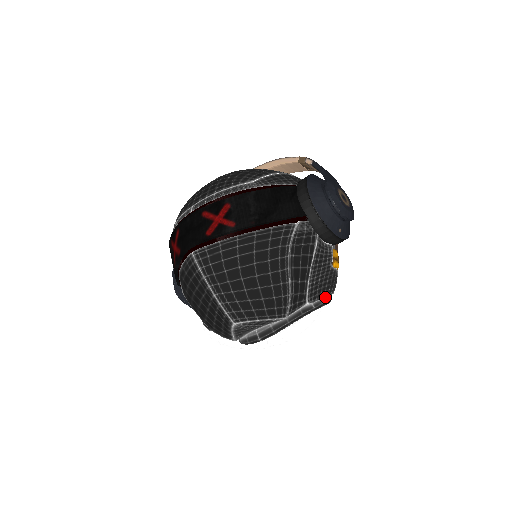
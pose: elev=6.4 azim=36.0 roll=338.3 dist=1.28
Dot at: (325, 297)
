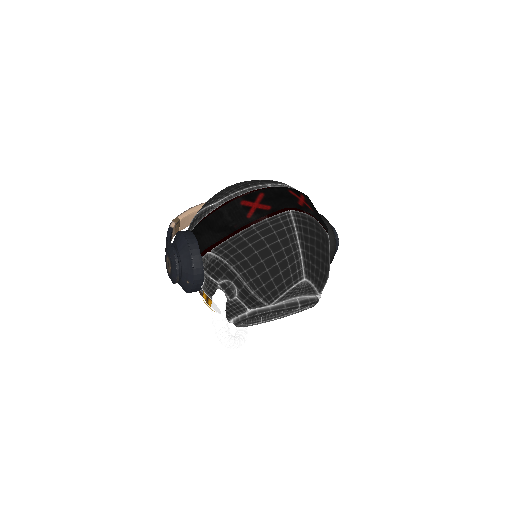
Dot at: (319, 298)
